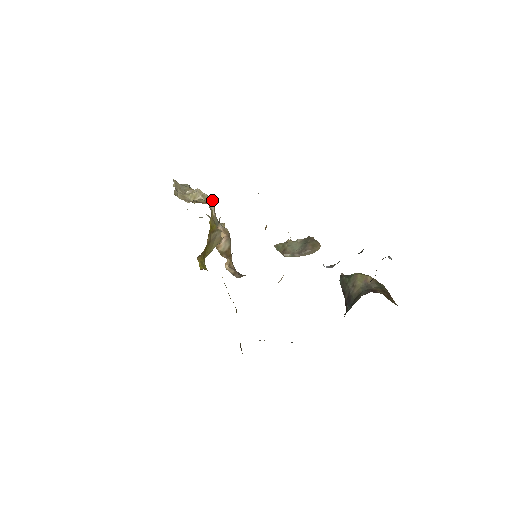
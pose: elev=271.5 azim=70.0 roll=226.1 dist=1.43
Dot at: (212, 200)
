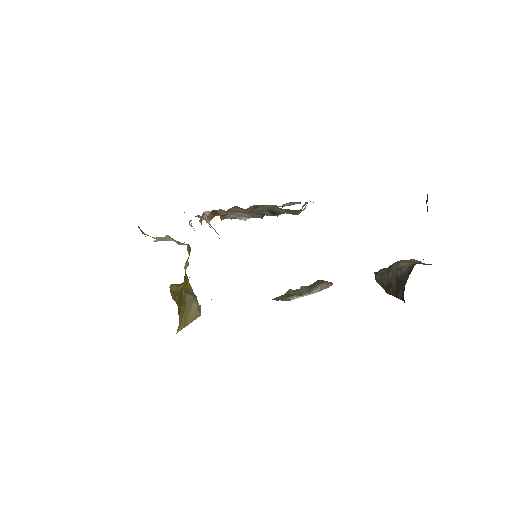
Dot at: (186, 244)
